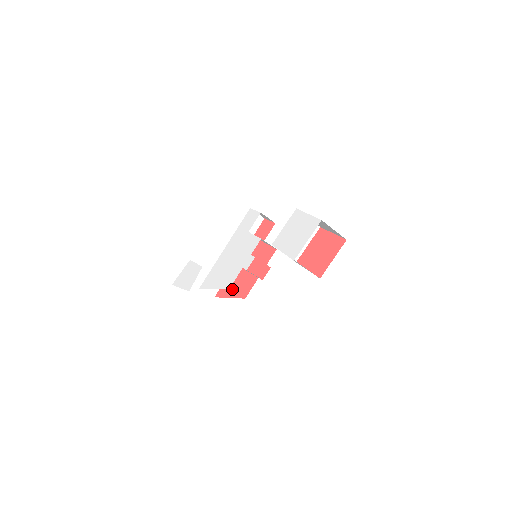
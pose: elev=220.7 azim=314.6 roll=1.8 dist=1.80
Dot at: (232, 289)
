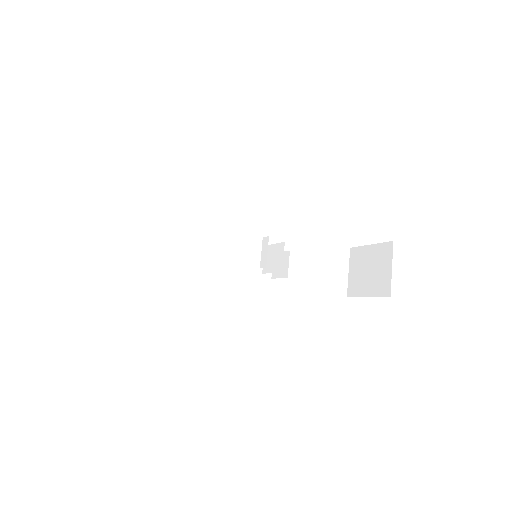
Dot at: occluded
